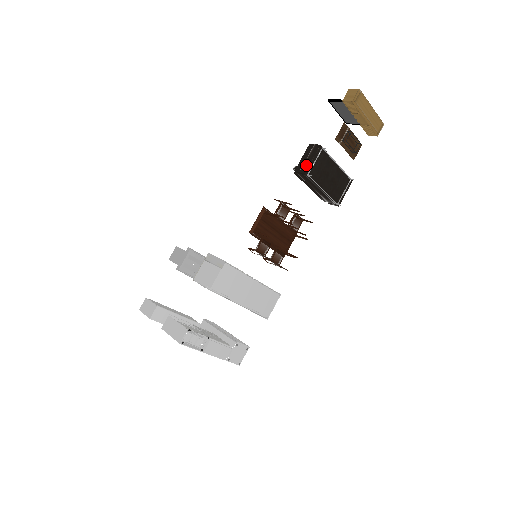
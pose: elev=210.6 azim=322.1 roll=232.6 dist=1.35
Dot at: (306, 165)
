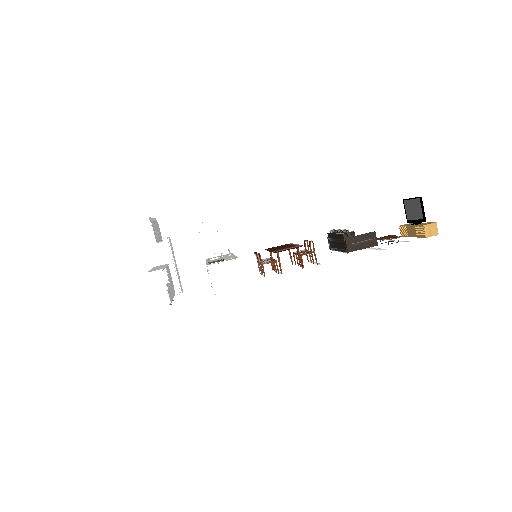
Dot at: (356, 247)
